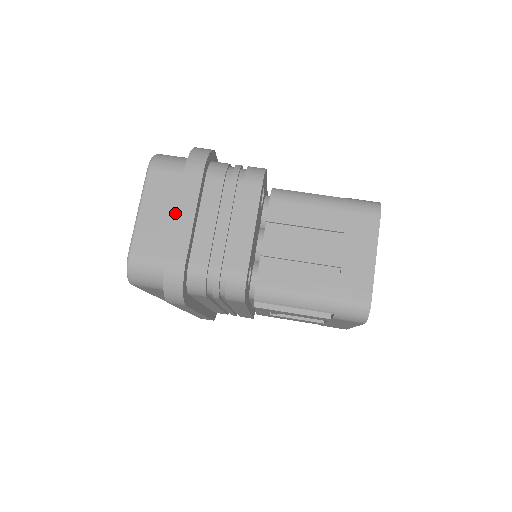
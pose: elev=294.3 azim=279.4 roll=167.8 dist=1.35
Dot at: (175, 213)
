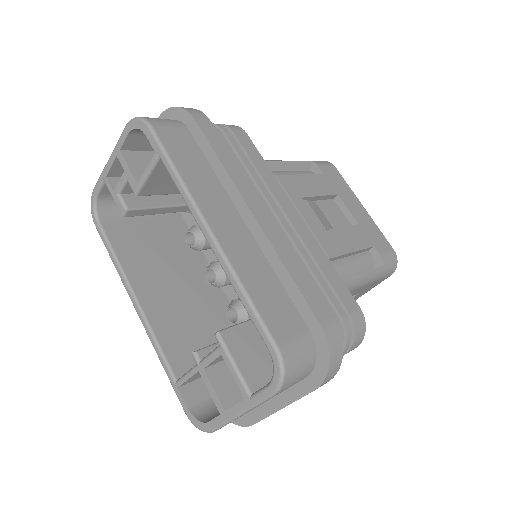
Dot at: occluded
